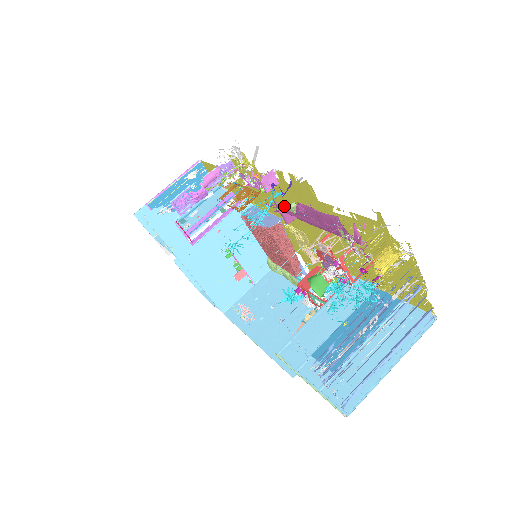
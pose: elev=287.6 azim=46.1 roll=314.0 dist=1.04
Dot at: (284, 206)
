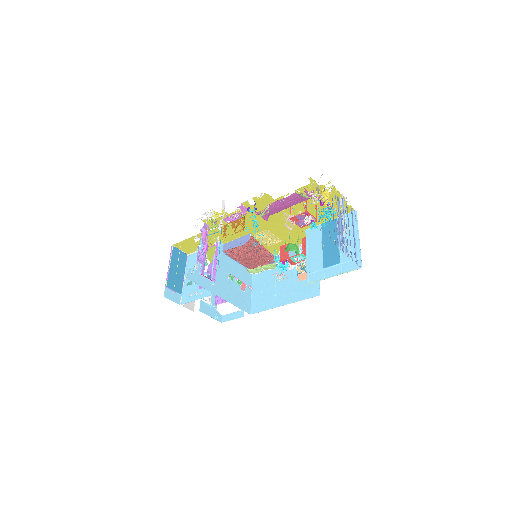
Dot at: (265, 210)
